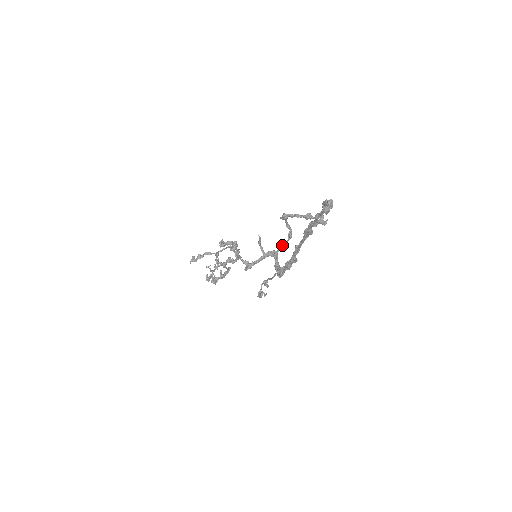
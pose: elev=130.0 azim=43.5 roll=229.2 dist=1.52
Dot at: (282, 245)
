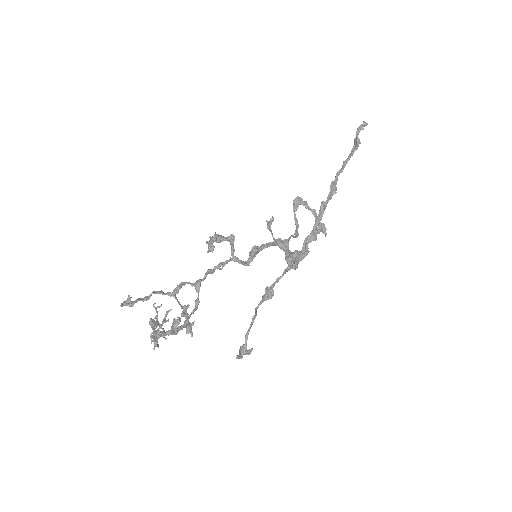
Dot at: (292, 236)
